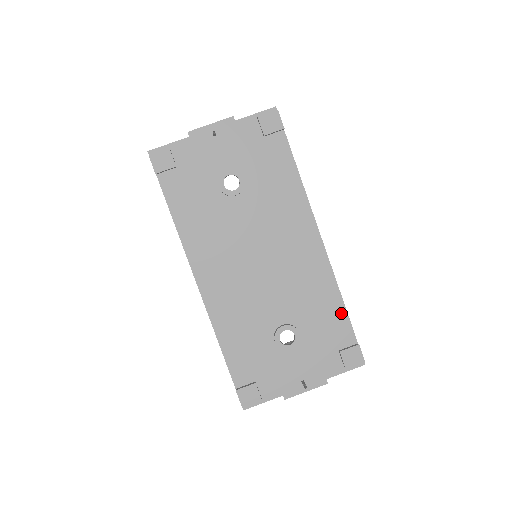
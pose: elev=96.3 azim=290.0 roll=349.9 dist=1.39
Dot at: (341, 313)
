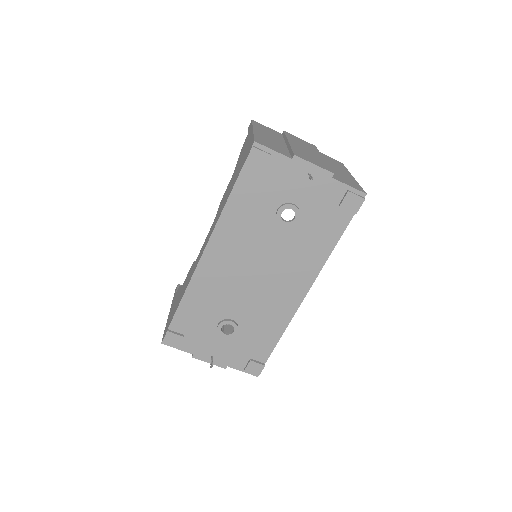
Dot at: (273, 342)
